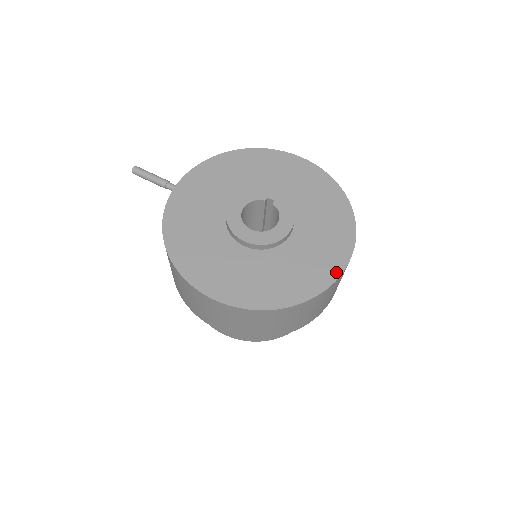
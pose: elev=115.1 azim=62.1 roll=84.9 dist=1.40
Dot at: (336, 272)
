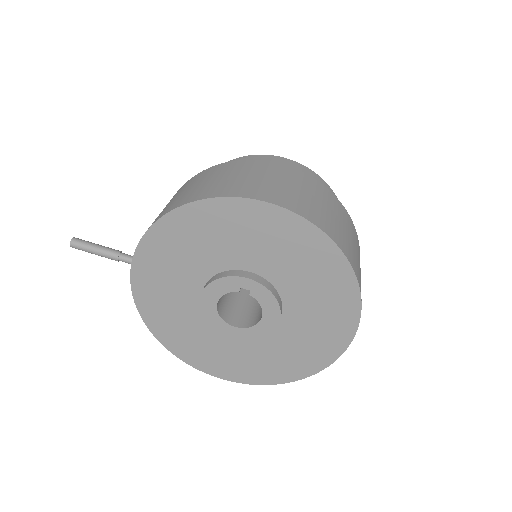
Dot at: (339, 349)
